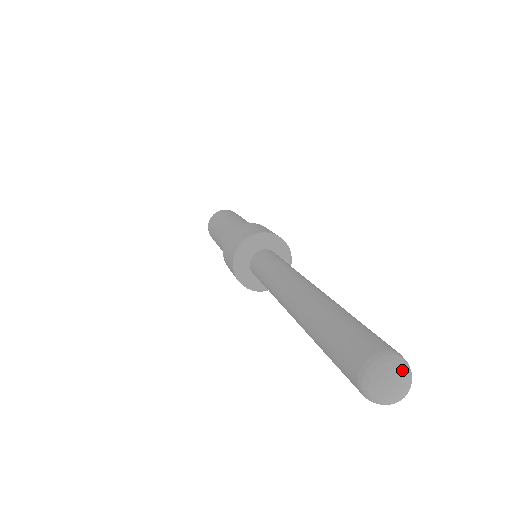
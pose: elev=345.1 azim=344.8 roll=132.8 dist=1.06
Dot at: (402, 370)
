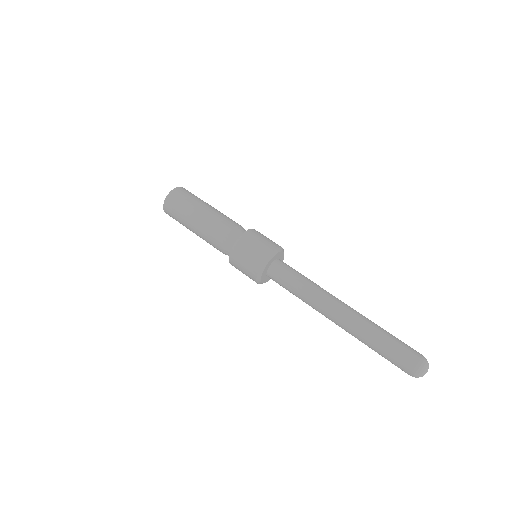
Dot at: (424, 372)
